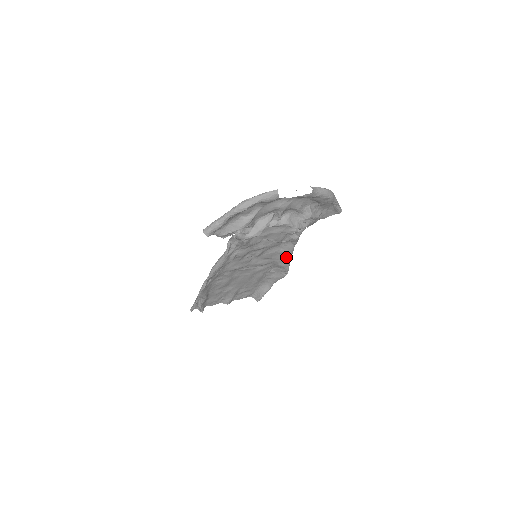
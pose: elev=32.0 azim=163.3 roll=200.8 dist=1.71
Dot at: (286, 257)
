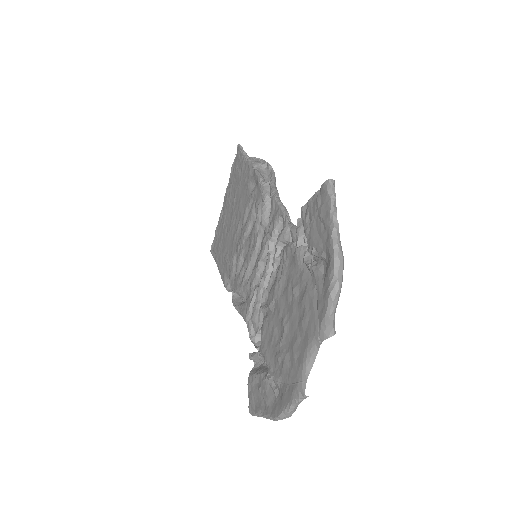
Dot at: occluded
